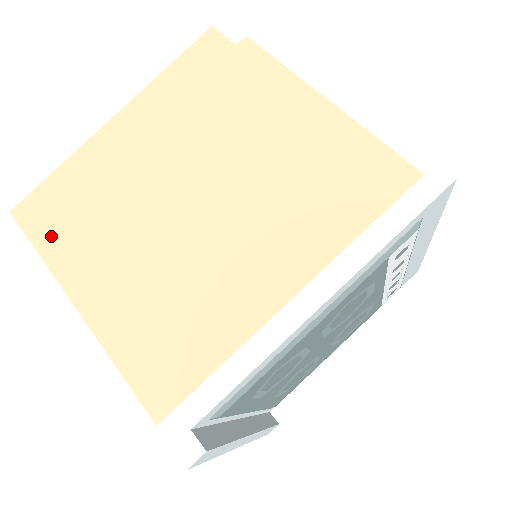
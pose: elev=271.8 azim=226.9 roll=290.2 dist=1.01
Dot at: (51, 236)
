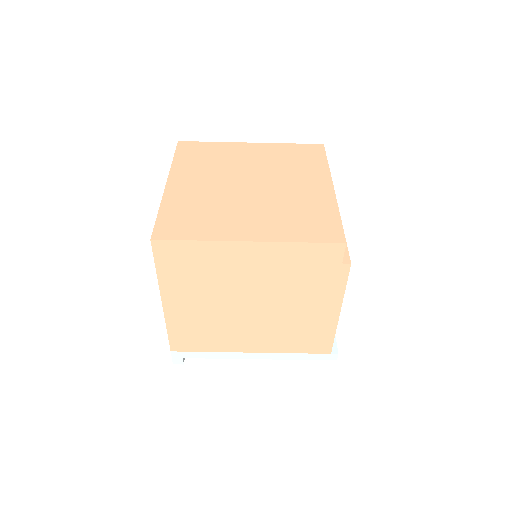
Dot at: (169, 269)
